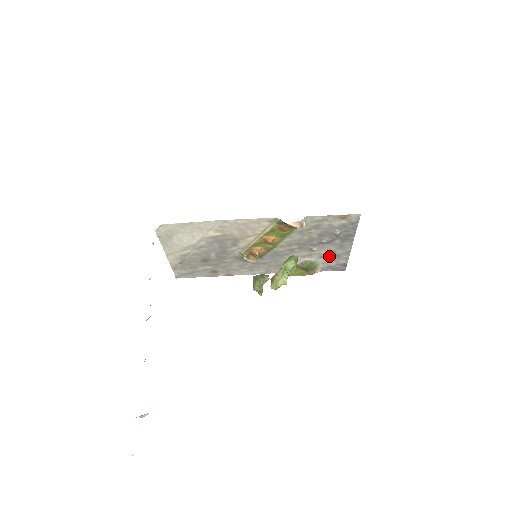
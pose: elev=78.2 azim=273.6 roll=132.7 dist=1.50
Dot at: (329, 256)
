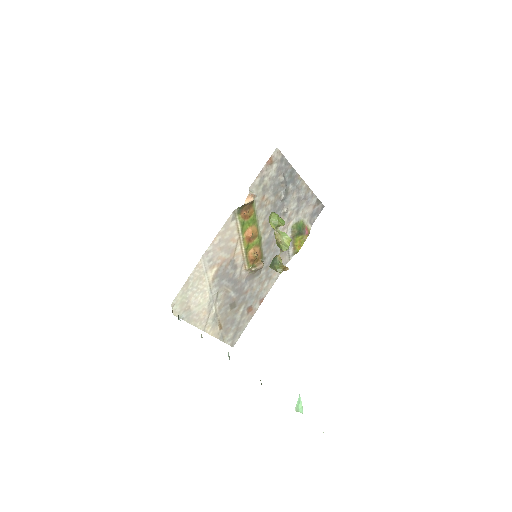
Dot at: (301, 206)
